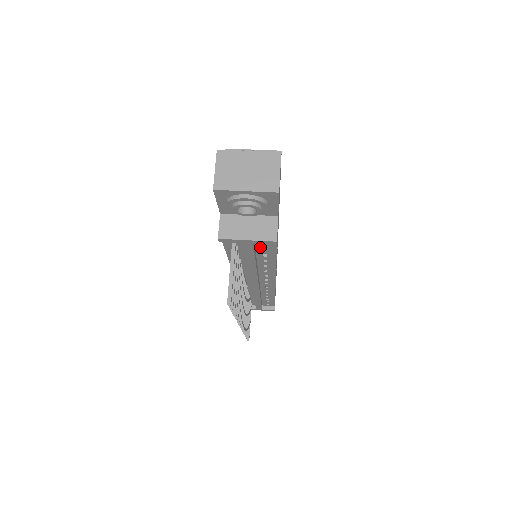
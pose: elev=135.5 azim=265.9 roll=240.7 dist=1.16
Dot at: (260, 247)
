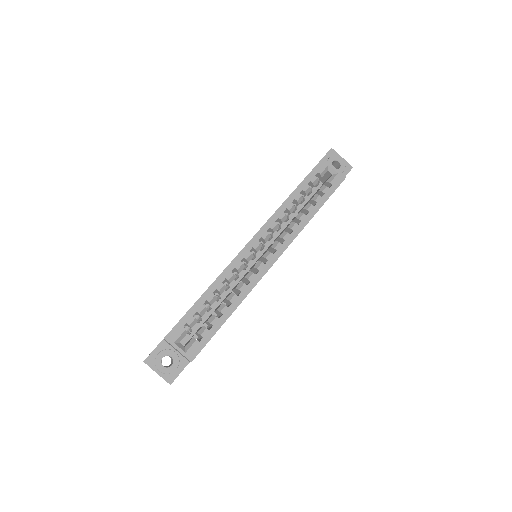
Dot at: occluded
